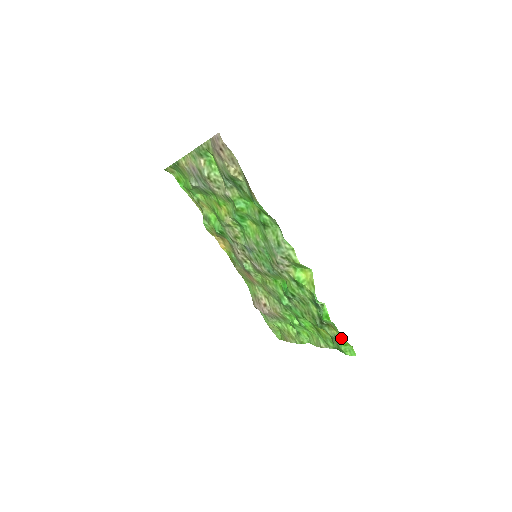
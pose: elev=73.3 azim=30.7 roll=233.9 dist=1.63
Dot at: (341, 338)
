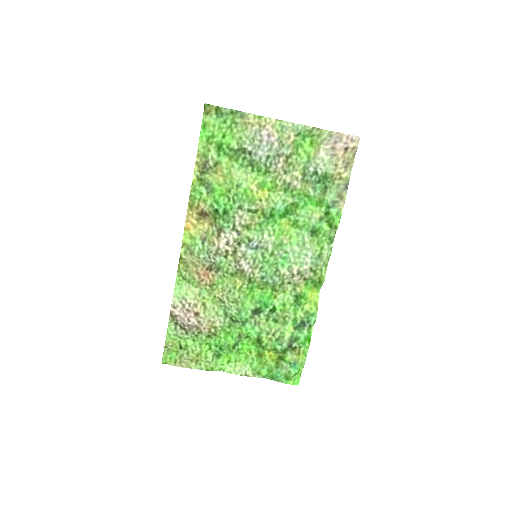
Dot at: (301, 364)
